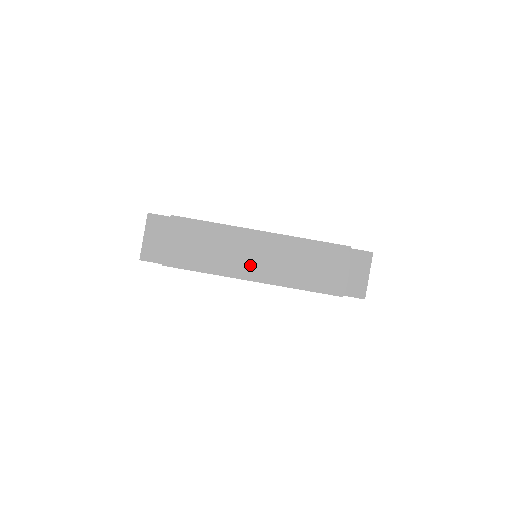
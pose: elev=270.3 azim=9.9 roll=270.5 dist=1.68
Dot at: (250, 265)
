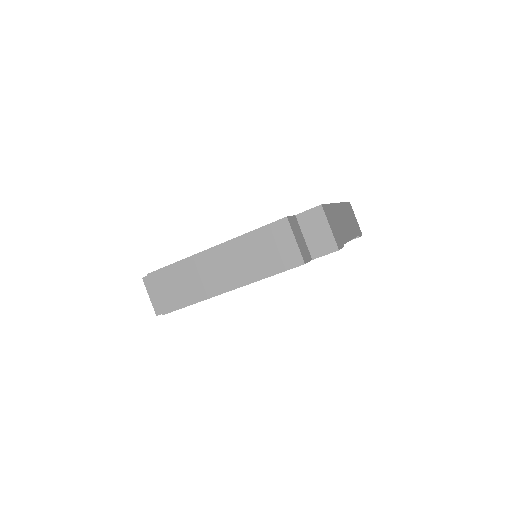
Dot at: (219, 280)
